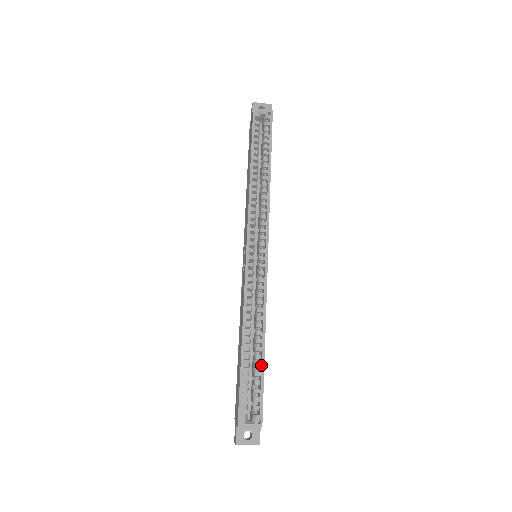
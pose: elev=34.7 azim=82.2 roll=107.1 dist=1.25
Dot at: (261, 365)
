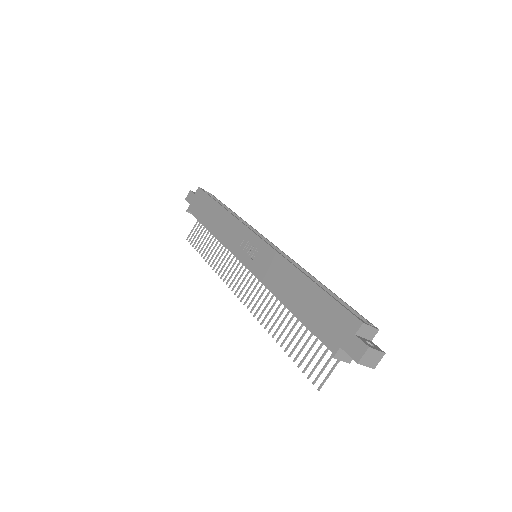
Dot at: (335, 294)
